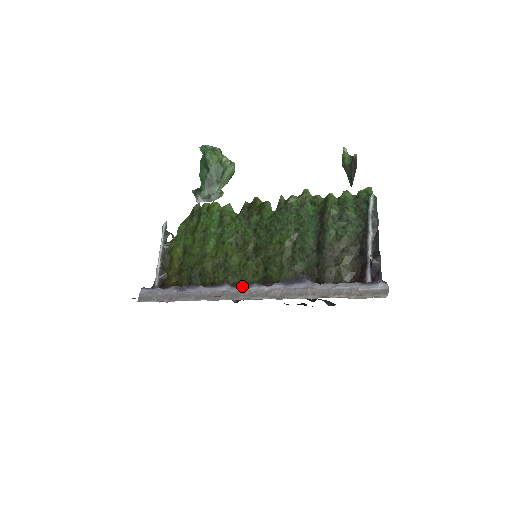
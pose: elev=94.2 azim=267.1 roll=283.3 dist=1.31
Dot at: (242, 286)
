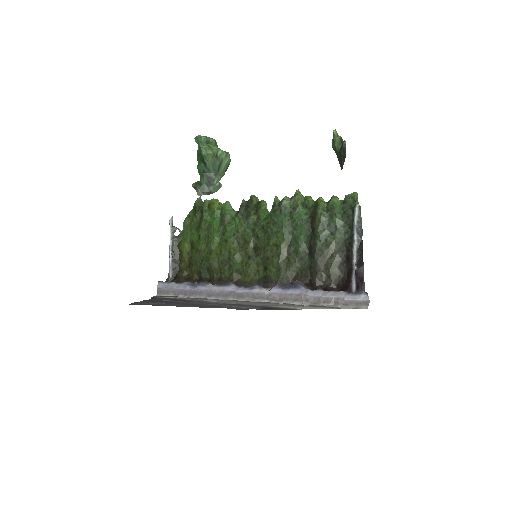
Dot at: (246, 287)
